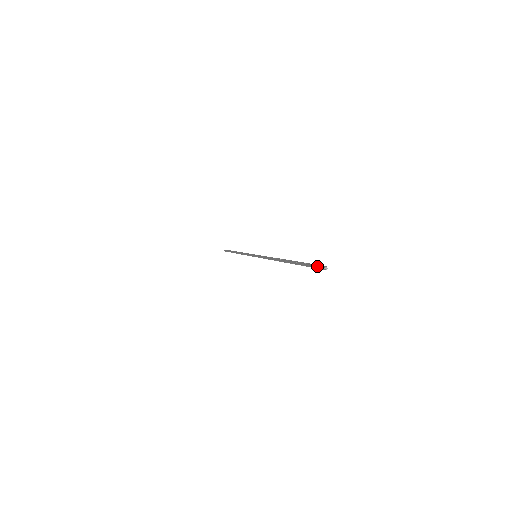
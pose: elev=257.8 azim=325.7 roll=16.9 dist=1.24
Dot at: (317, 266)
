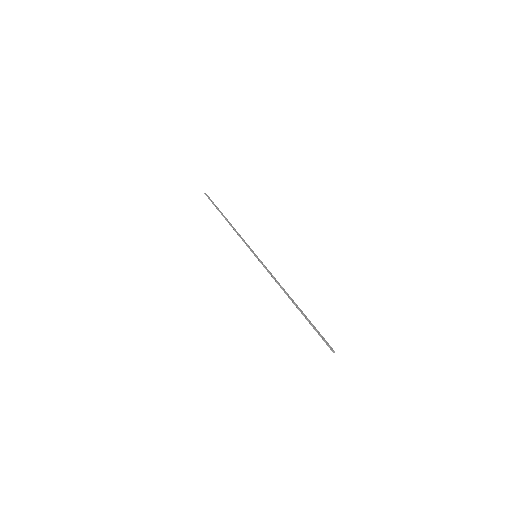
Dot at: (328, 344)
